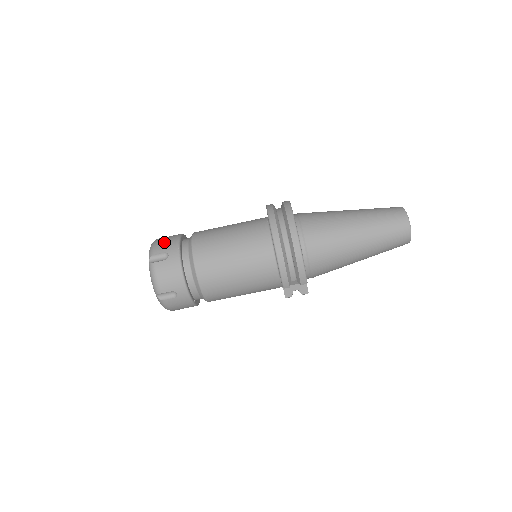
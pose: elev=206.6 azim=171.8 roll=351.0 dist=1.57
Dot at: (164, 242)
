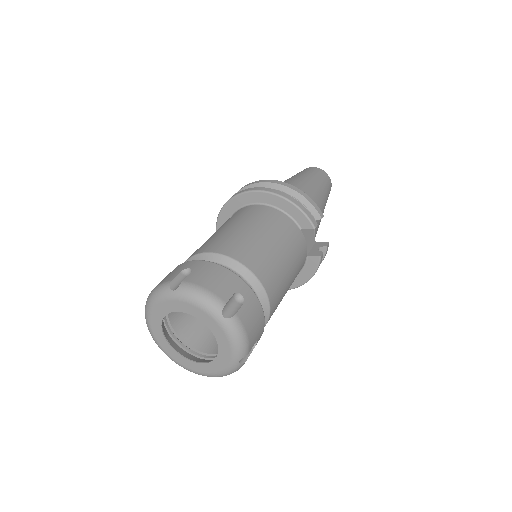
Dot at: occluded
